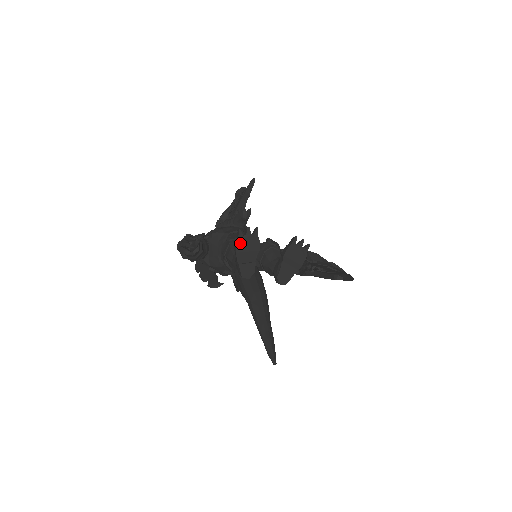
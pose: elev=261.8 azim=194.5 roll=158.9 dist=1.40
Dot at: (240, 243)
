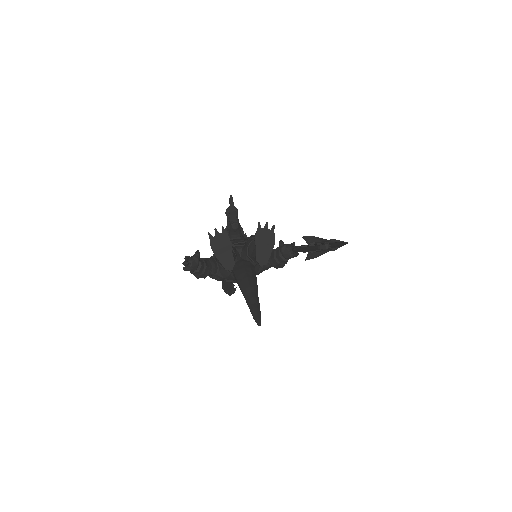
Dot at: (213, 243)
